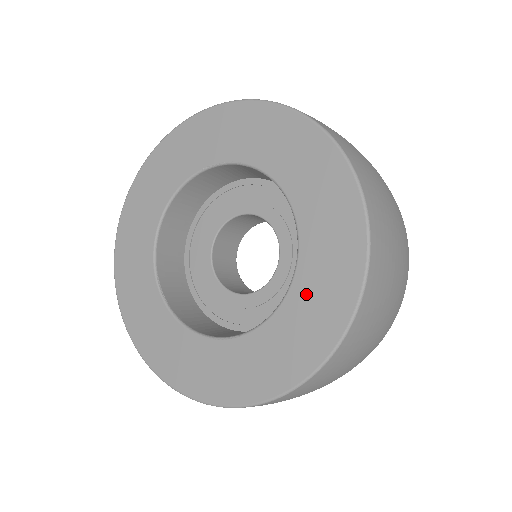
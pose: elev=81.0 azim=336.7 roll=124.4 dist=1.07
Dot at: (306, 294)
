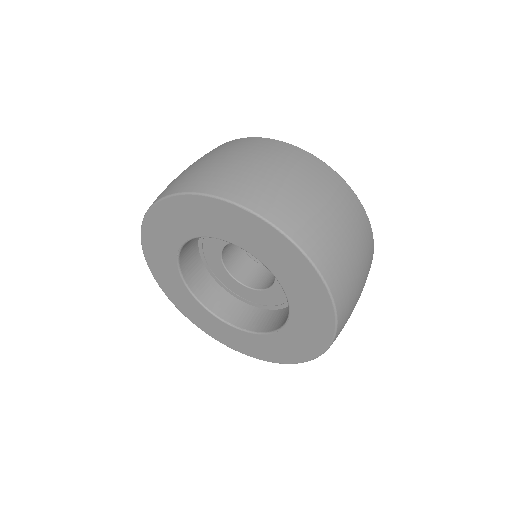
Dot at: (286, 277)
